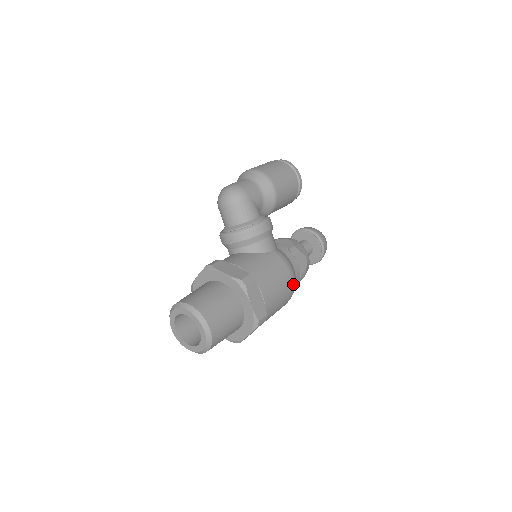
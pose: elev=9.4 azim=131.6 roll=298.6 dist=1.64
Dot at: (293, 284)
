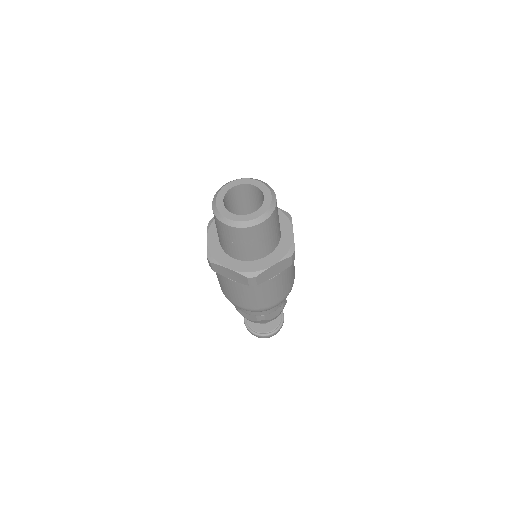
Dot at: occluded
